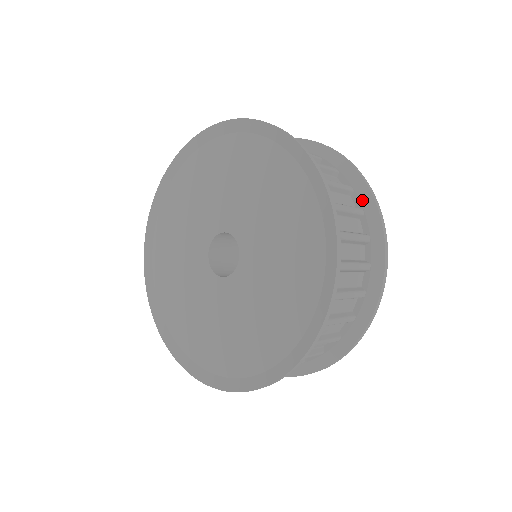
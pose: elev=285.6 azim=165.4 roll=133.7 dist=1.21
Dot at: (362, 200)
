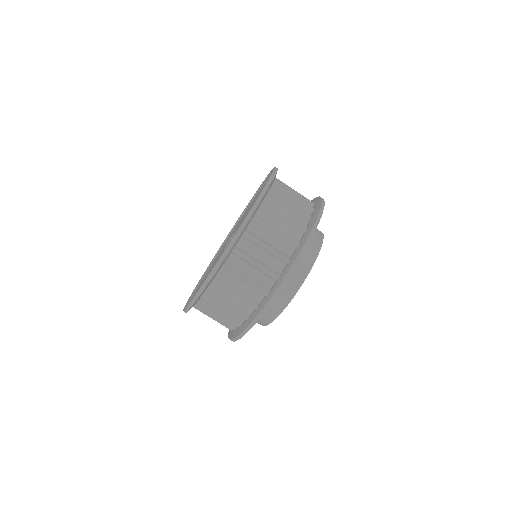
Dot at: (315, 202)
